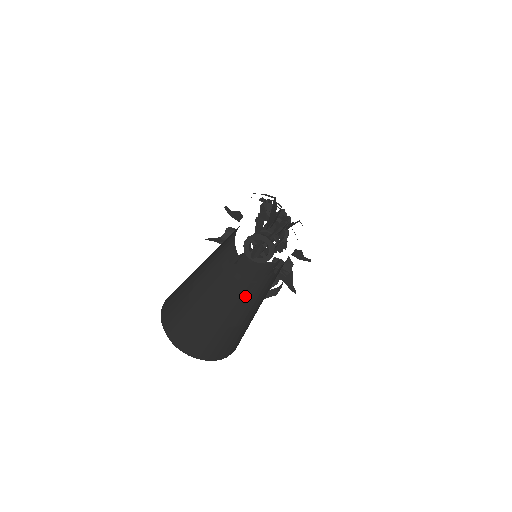
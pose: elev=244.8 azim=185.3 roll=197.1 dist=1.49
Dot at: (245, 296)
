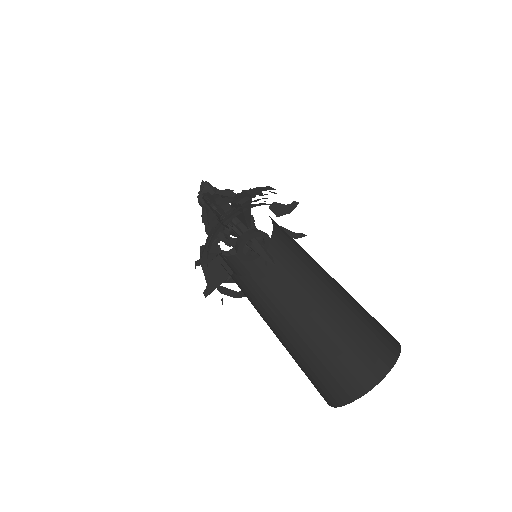
Dot at: (279, 304)
